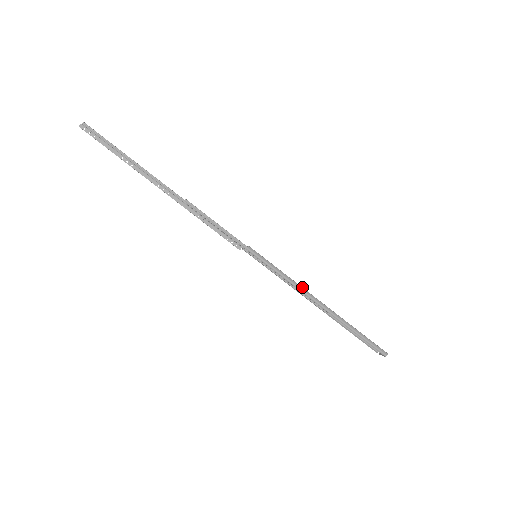
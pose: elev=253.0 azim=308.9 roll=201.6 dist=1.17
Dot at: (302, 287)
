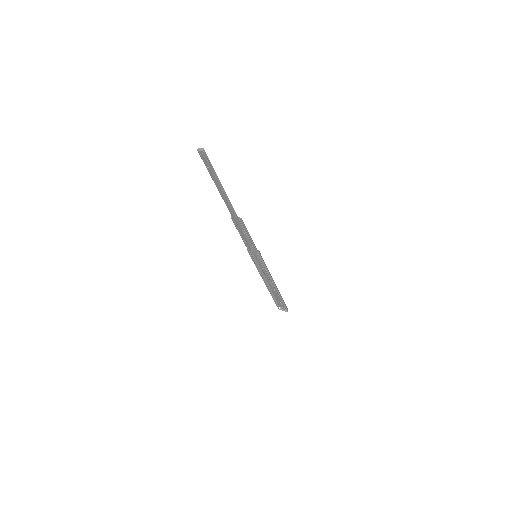
Dot at: (271, 276)
